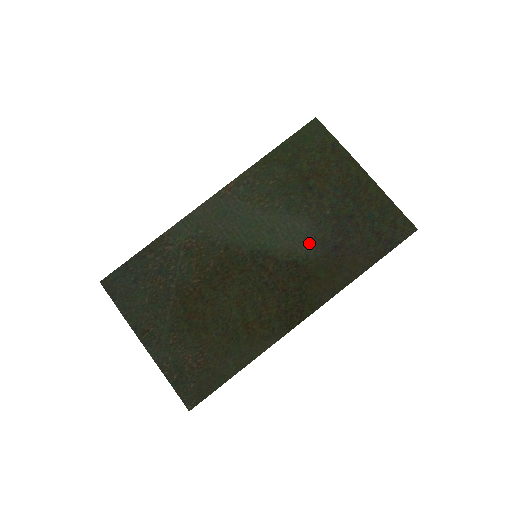
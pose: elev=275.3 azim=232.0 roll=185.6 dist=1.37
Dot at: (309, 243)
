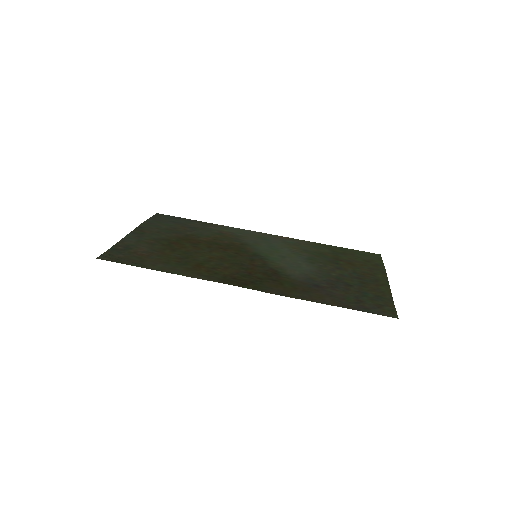
Dot at: (300, 273)
